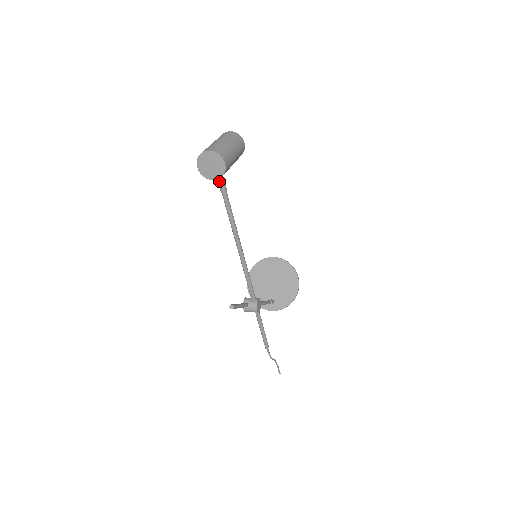
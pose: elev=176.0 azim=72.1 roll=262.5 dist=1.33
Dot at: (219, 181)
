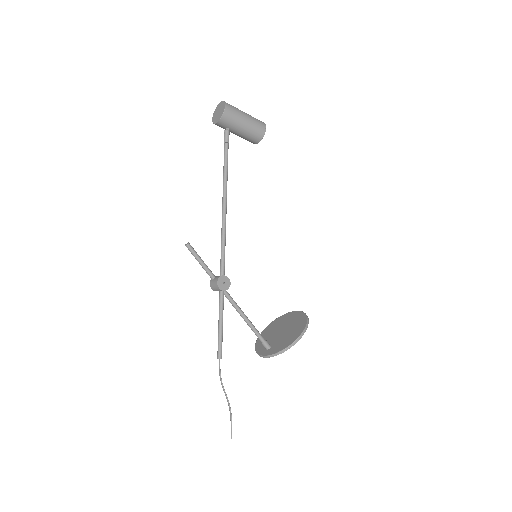
Dot at: (224, 133)
